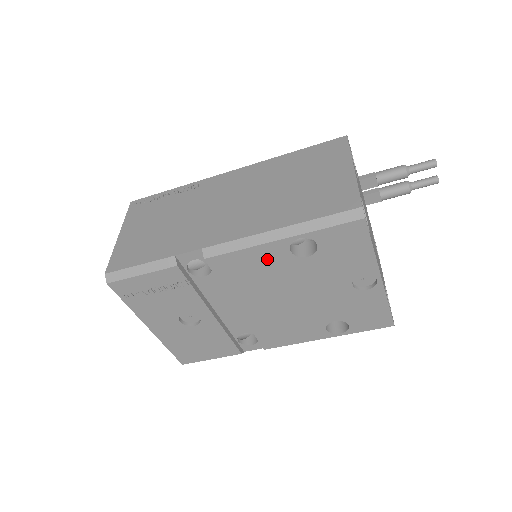
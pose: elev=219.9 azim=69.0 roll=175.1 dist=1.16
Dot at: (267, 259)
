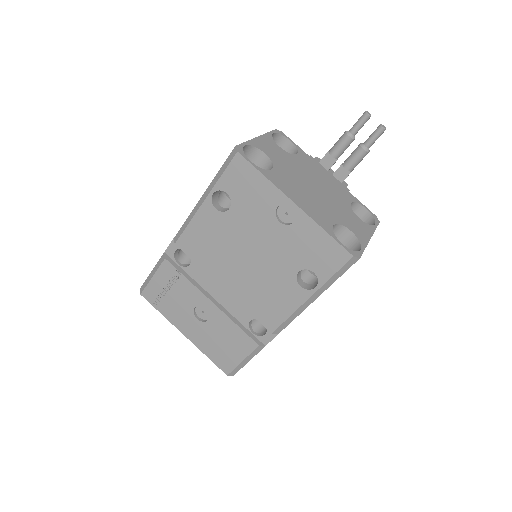
Dot at: (208, 225)
